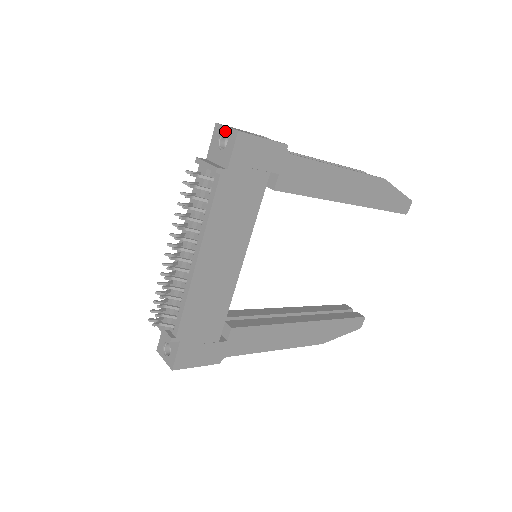
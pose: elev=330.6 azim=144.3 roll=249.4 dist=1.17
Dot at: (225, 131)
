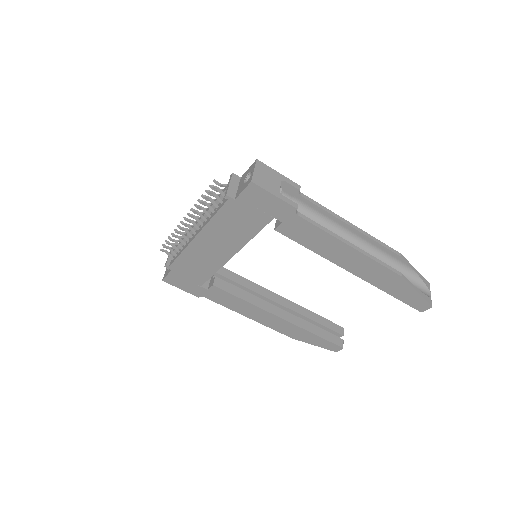
Dot at: (252, 172)
